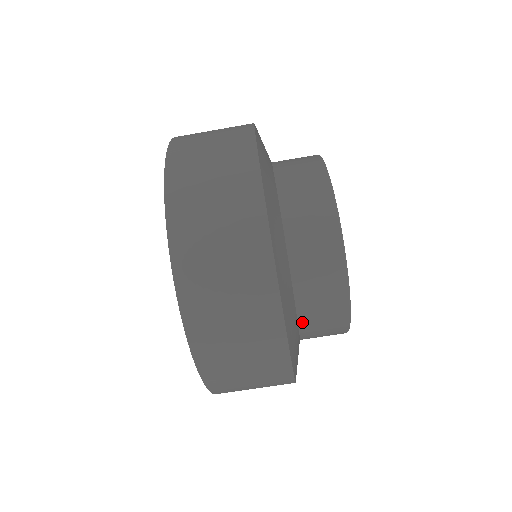
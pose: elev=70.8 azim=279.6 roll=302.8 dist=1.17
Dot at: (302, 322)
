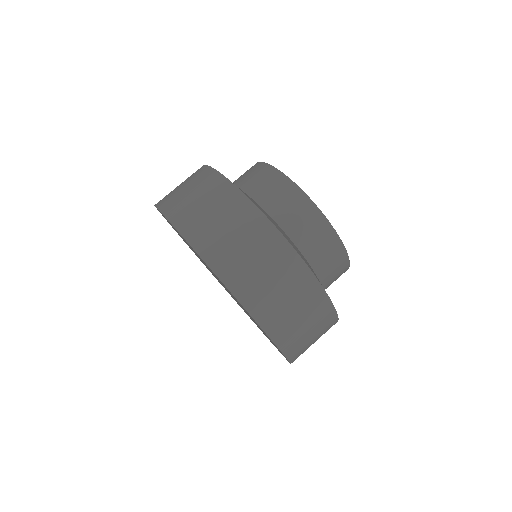
Dot at: (251, 194)
